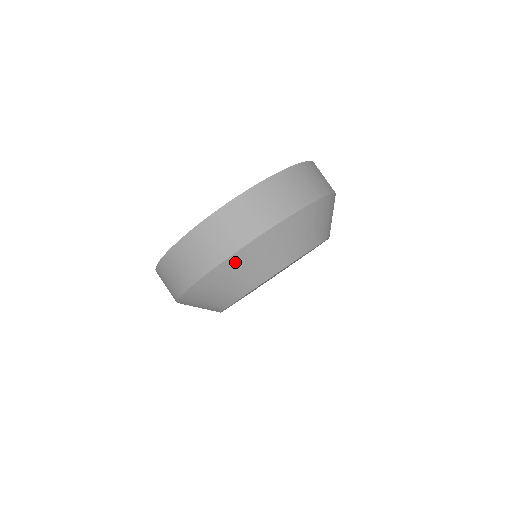
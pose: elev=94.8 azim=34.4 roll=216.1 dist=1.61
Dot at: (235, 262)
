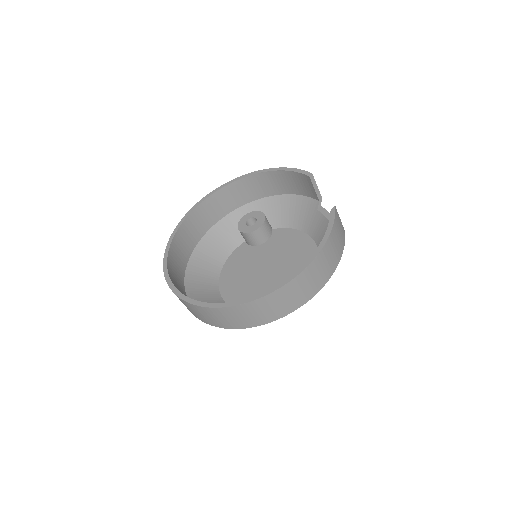
Dot at: occluded
